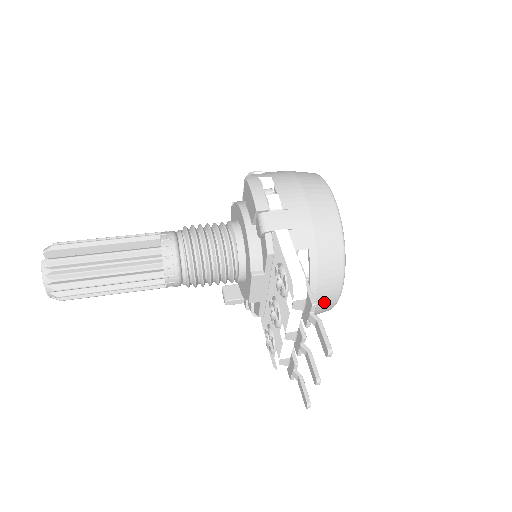
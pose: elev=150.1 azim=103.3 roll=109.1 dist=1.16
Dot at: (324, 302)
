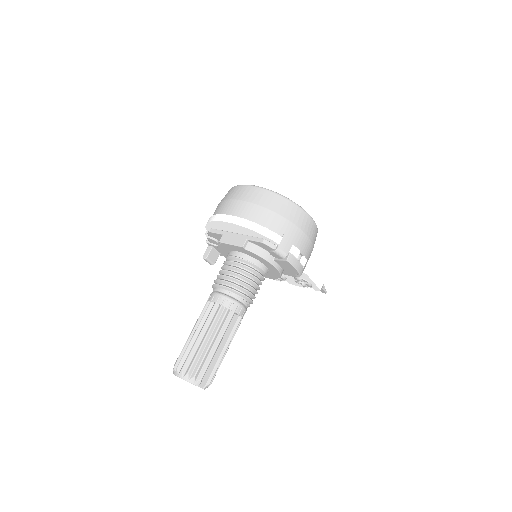
Dot at: occluded
